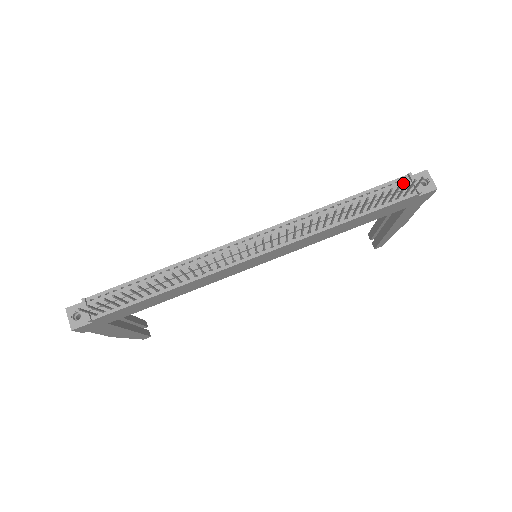
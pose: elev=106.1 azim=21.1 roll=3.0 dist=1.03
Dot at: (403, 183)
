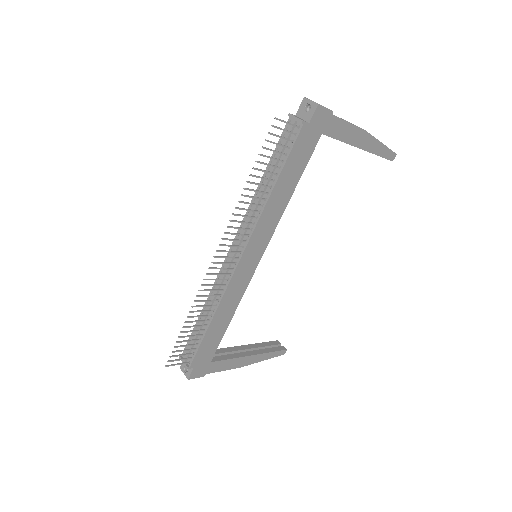
Dot at: (290, 126)
